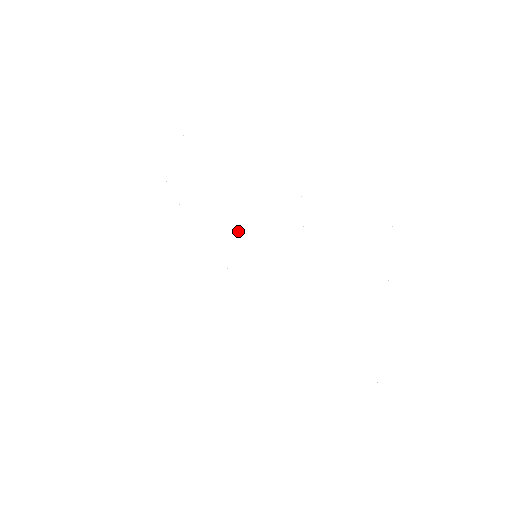
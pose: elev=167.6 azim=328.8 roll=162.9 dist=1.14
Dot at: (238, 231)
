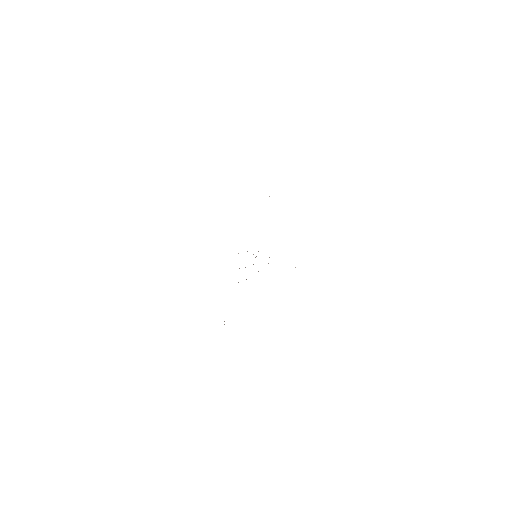
Dot at: occluded
